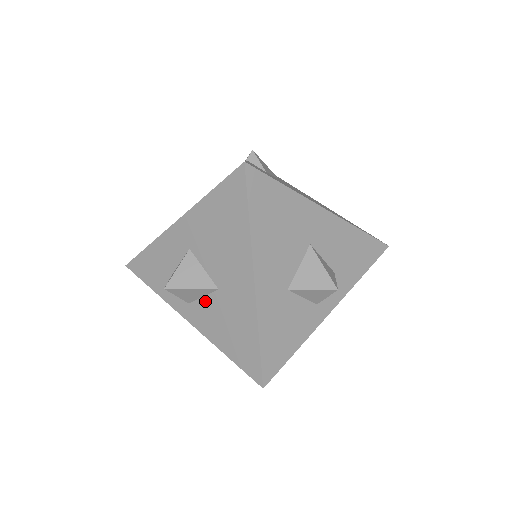
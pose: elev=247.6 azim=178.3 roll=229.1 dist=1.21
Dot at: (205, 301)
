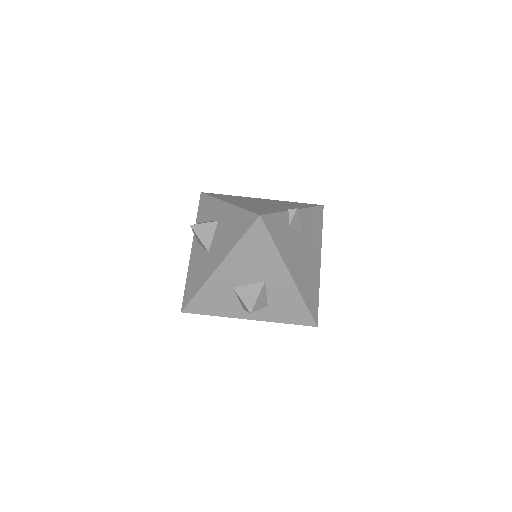
Dot at: (202, 250)
